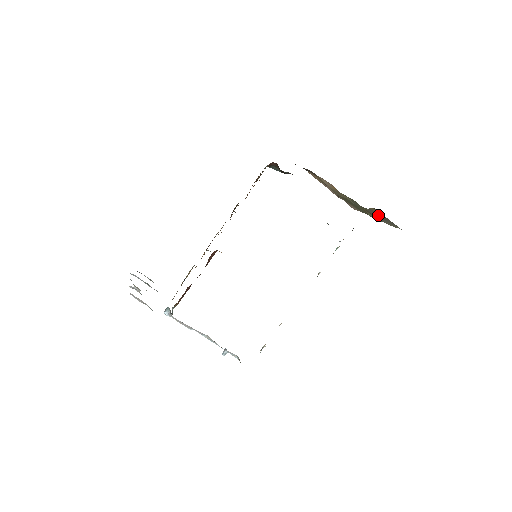
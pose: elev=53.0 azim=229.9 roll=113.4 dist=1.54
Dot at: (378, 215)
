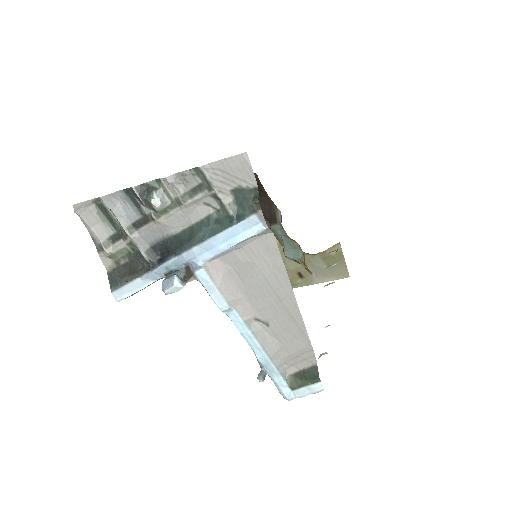
Dot at: (325, 265)
